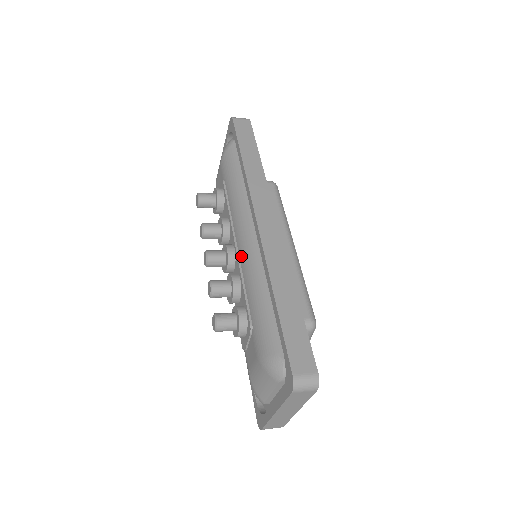
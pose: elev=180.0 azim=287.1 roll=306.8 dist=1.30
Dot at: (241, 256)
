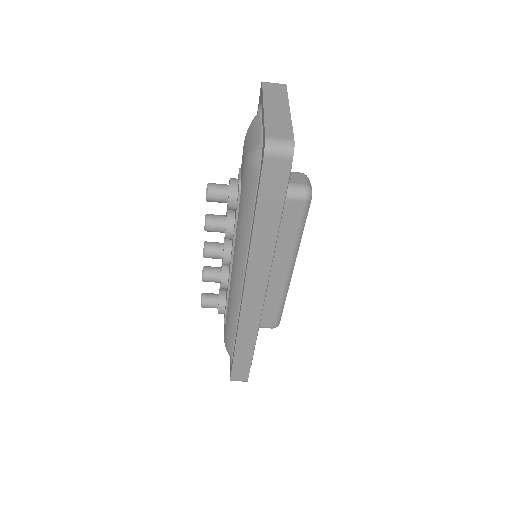
Dot at: occluded
